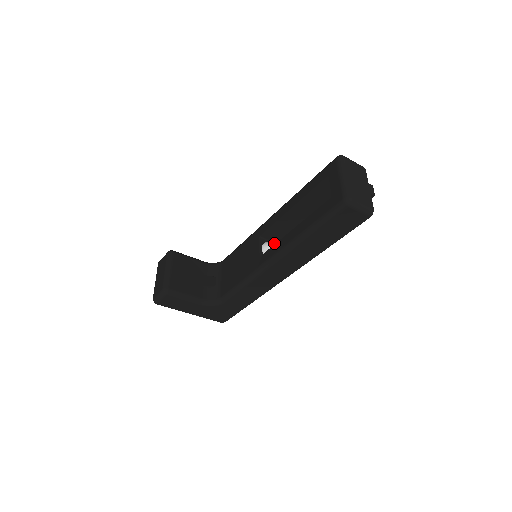
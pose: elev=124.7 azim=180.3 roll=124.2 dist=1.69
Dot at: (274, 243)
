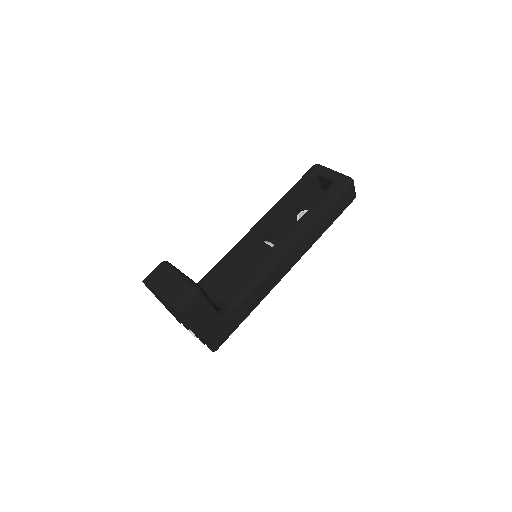
Dot at: occluded
